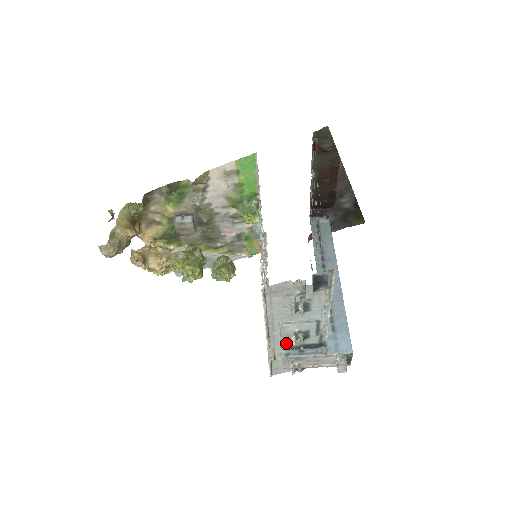
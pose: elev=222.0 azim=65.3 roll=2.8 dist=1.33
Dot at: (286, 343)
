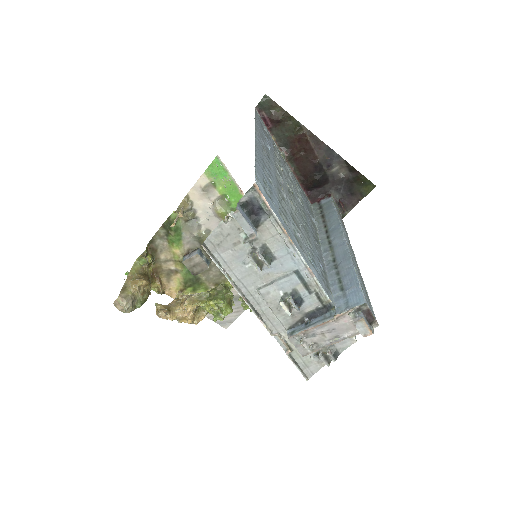
Dot at: (285, 319)
